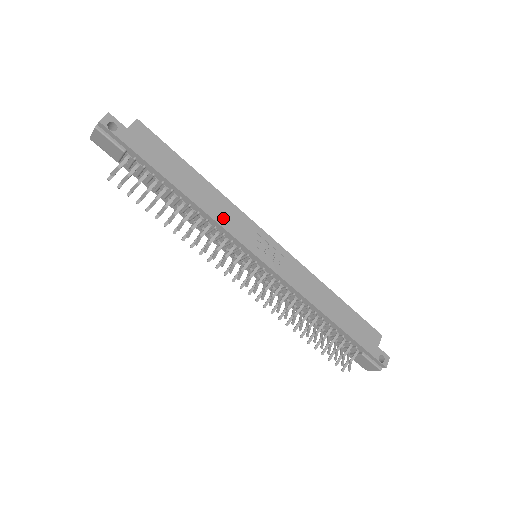
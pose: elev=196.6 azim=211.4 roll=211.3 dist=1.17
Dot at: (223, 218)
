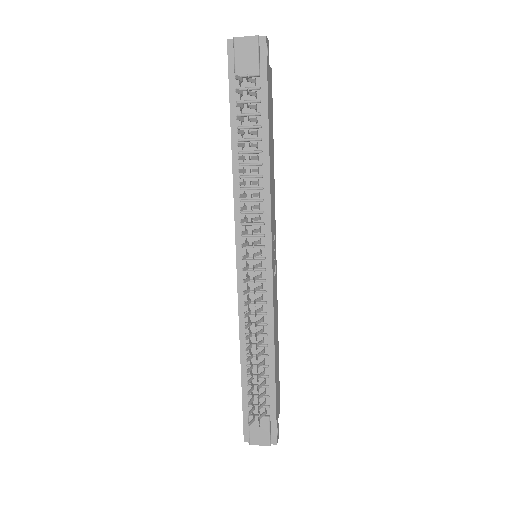
Dot at: (272, 199)
